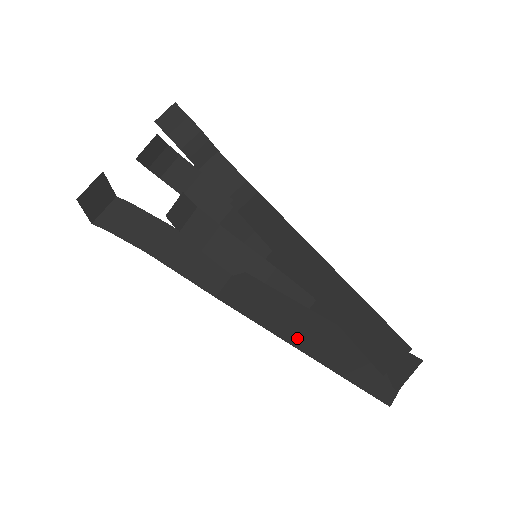
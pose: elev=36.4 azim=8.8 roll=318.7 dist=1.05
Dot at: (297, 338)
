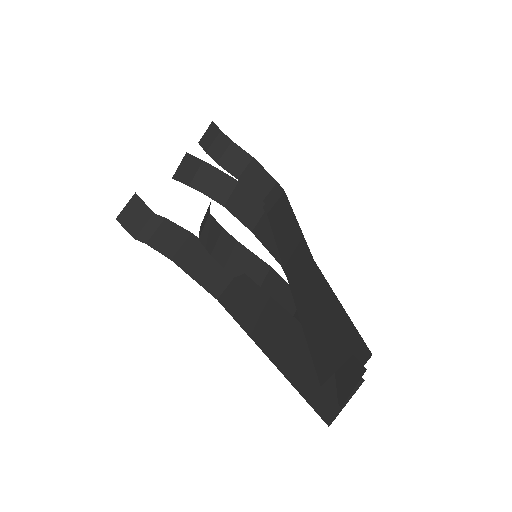
Dot at: (266, 340)
